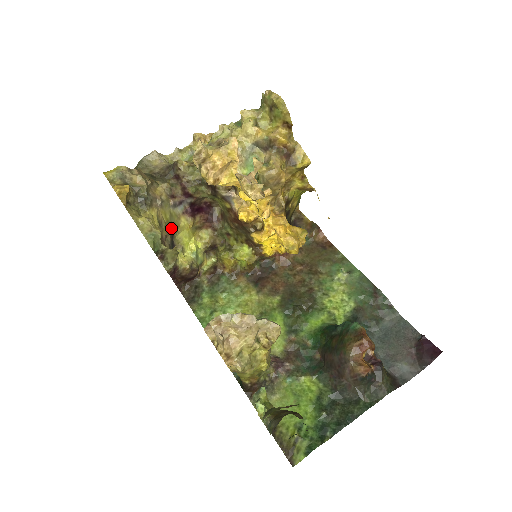
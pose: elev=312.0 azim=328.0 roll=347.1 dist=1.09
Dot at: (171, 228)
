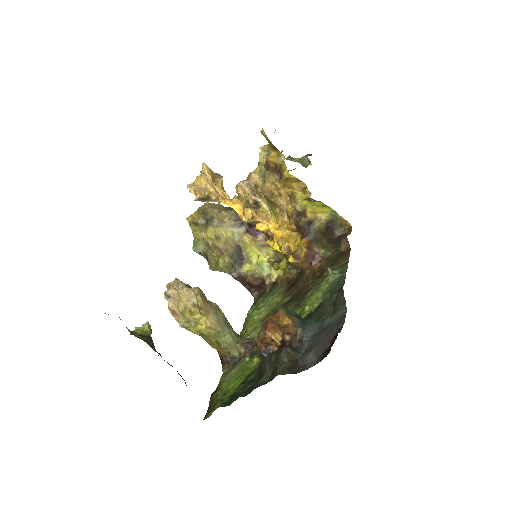
Dot at: (235, 243)
